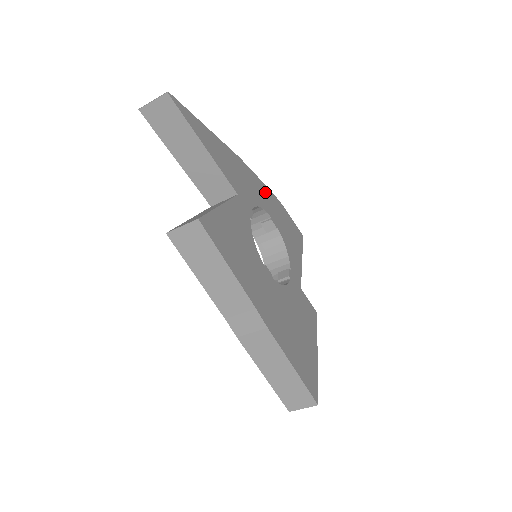
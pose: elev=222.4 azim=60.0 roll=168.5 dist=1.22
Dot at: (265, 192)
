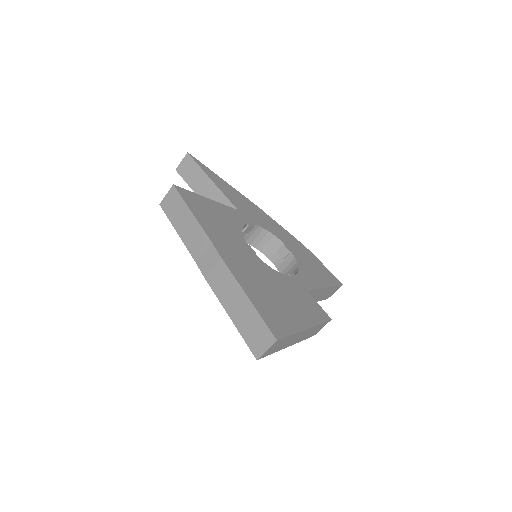
Dot at: (286, 234)
